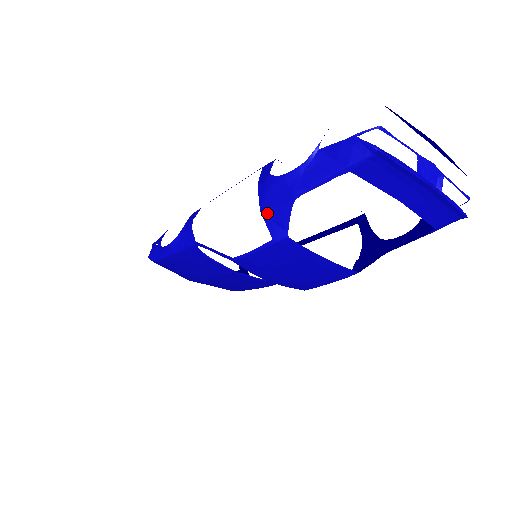
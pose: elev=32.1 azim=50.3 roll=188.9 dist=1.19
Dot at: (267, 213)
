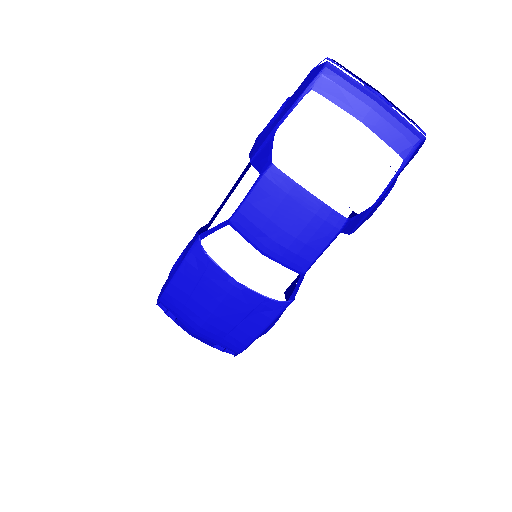
Dot at: (255, 160)
